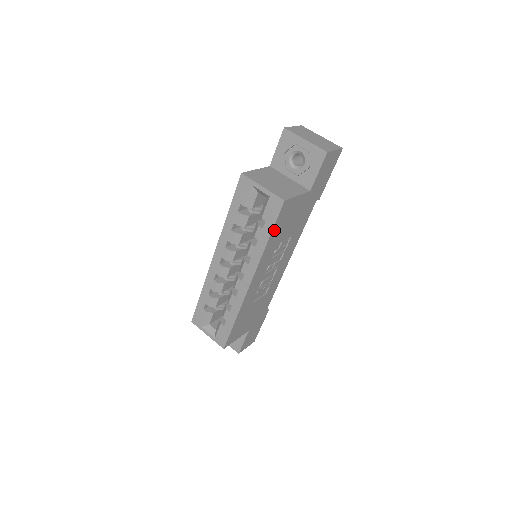
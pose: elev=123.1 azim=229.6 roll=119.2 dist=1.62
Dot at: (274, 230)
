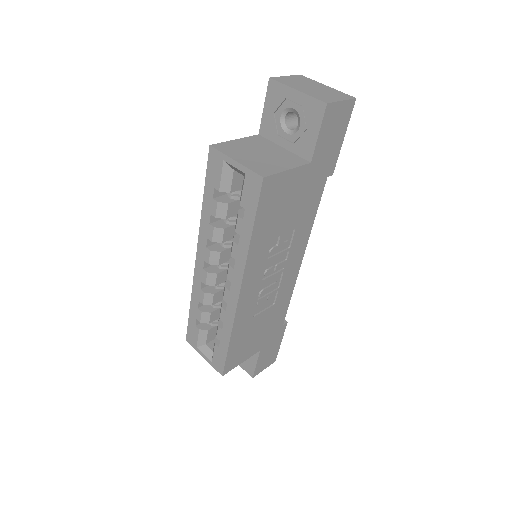
Dot at: (258, 221)
